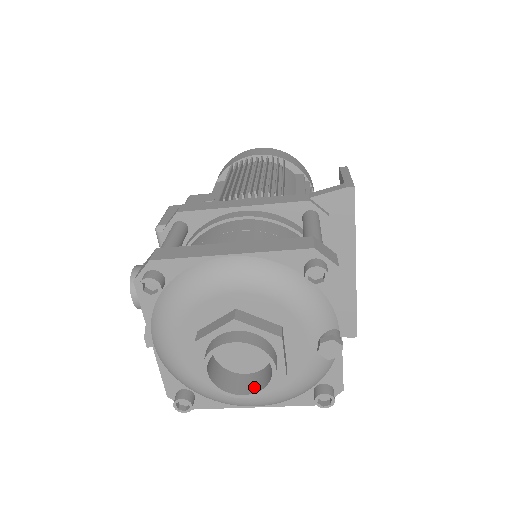
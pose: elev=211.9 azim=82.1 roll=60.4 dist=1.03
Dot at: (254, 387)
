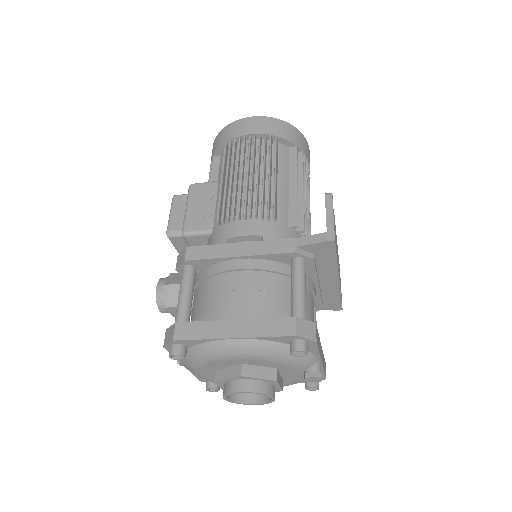
Dot at: (260, 398)
